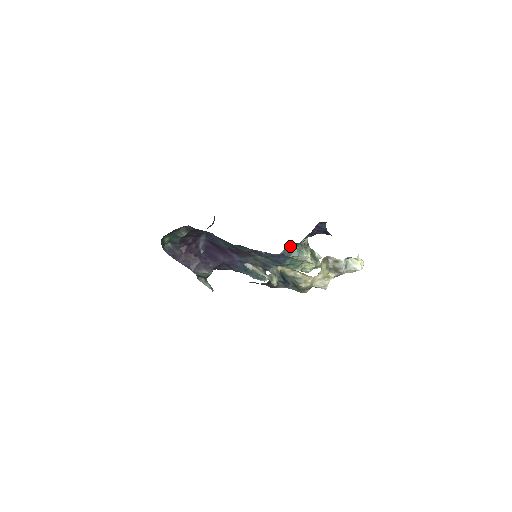
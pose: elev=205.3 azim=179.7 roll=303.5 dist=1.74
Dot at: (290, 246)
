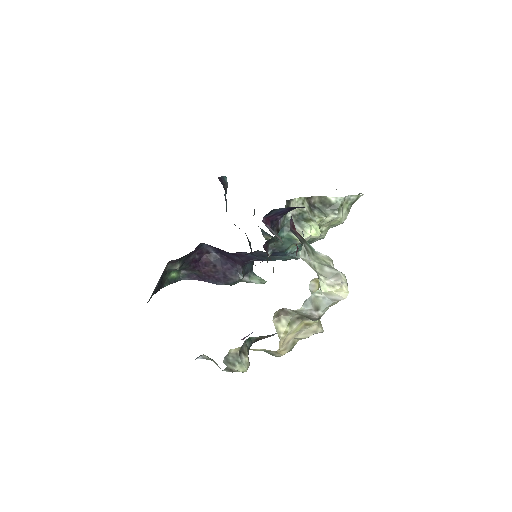
Dot at: (272, 241)
